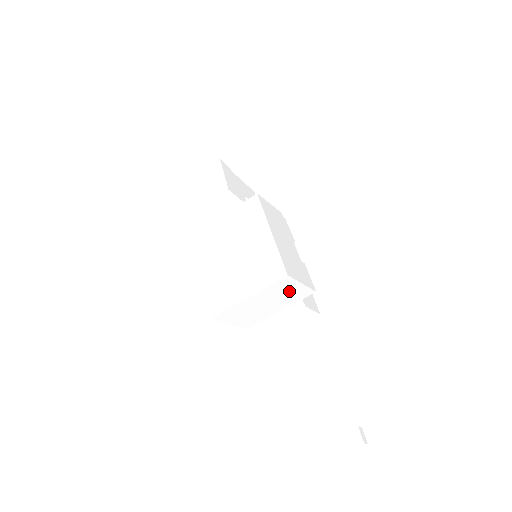
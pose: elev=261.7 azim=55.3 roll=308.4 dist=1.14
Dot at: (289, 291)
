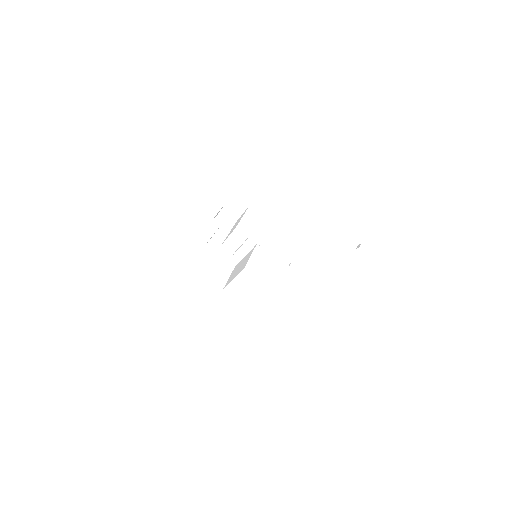
Dot at: occluded
